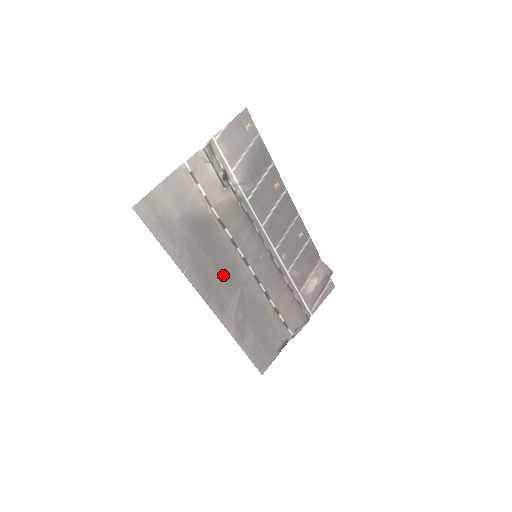
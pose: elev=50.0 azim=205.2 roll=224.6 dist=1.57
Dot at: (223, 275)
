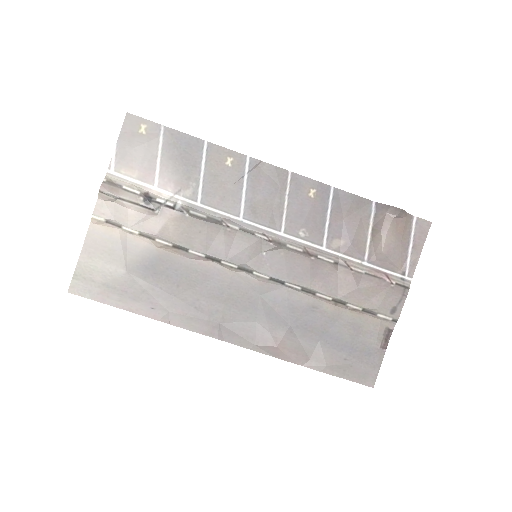
Dot at: (224, 300)
